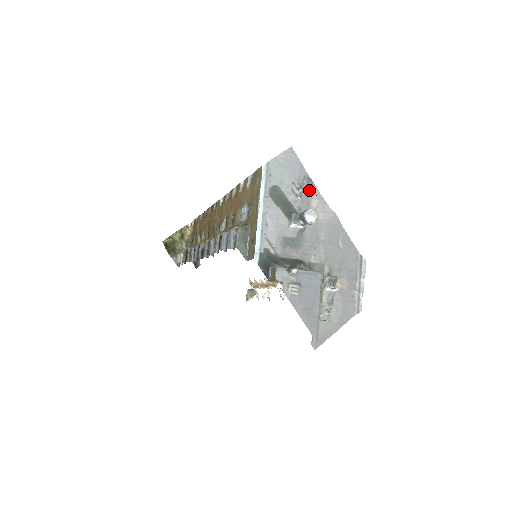
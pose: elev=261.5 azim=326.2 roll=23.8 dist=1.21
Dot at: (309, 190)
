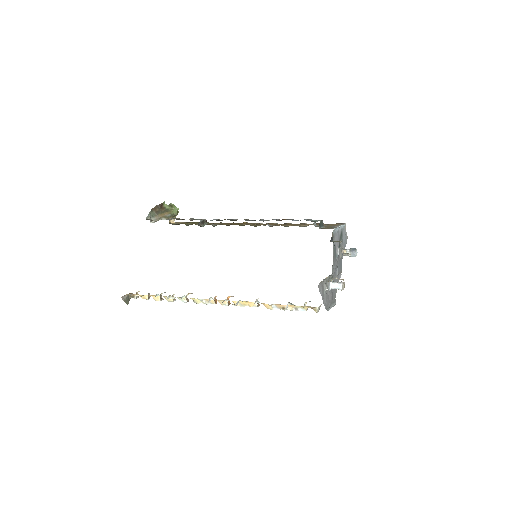
Dot at: occluded
